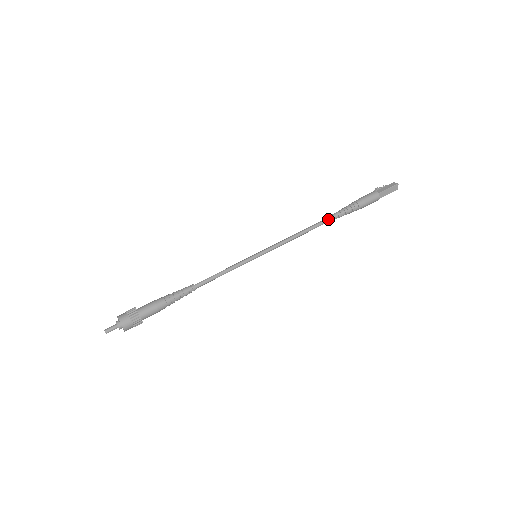
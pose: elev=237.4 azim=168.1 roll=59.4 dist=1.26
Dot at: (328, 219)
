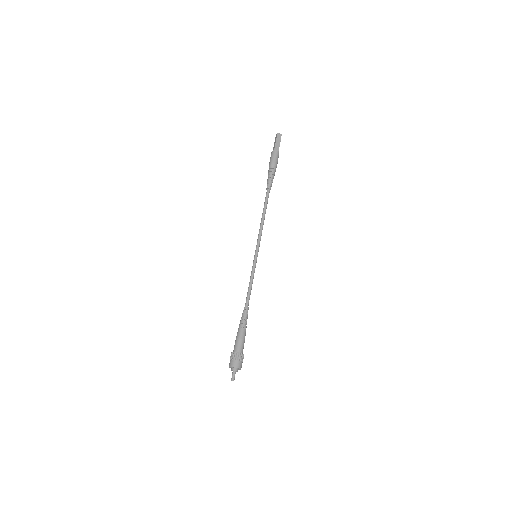
Dot at: (267, 194)
